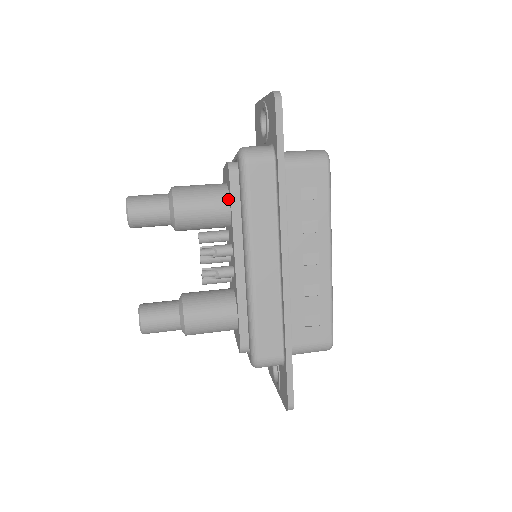
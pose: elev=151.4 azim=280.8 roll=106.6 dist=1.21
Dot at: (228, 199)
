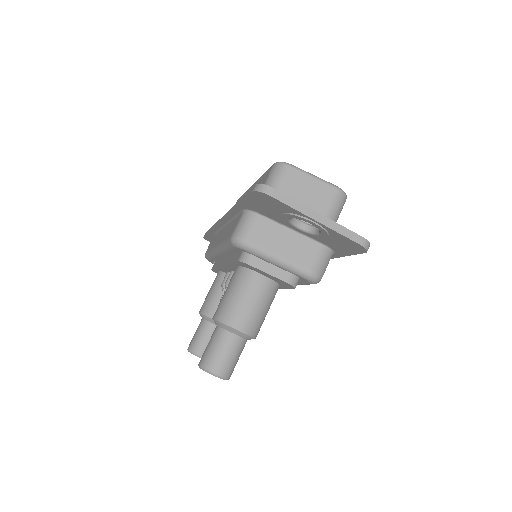
Dot at: occluded
